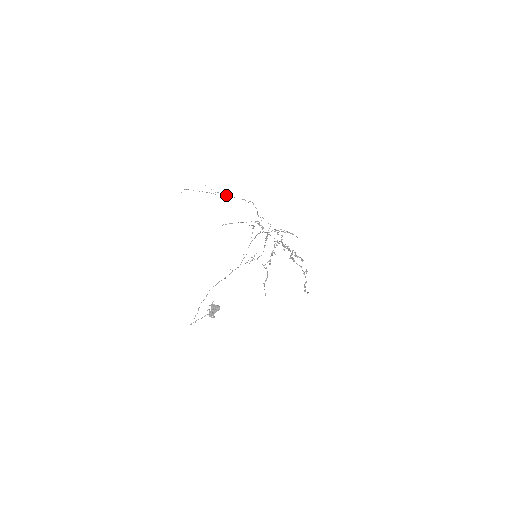
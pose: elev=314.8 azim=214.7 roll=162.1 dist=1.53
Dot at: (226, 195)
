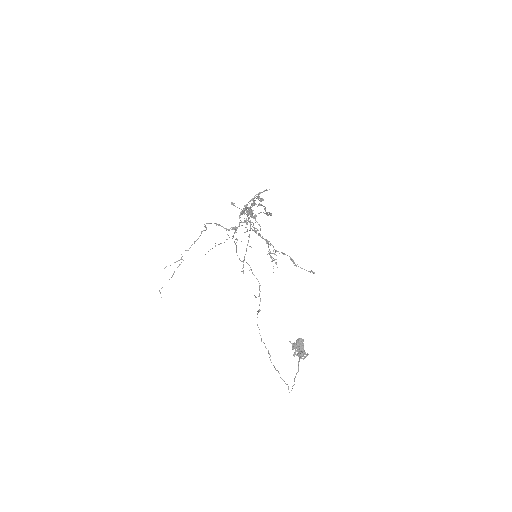
Dot at: occluded
